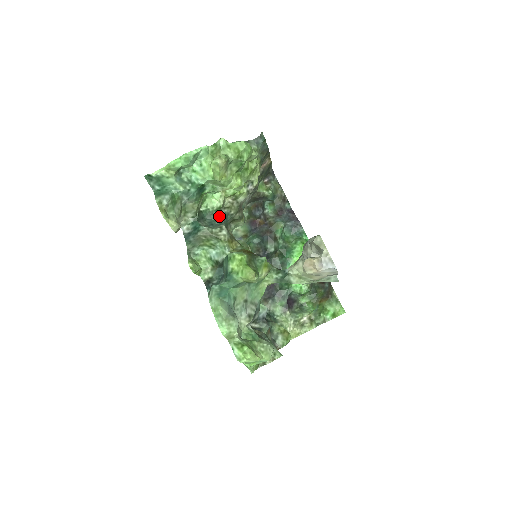
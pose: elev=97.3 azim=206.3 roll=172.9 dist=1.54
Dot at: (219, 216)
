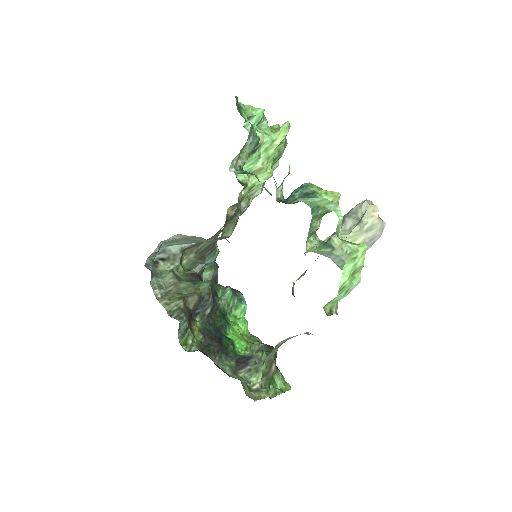
Dot at: occluded
